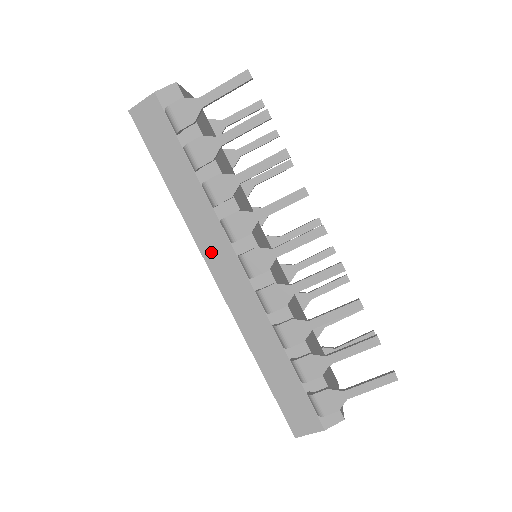
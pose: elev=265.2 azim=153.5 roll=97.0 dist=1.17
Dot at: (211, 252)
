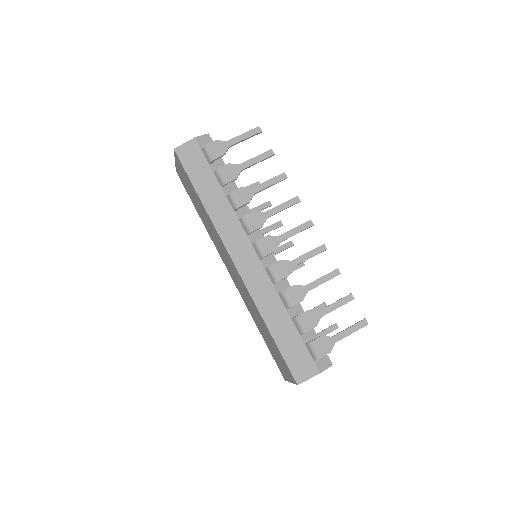
Dot at: (232, 243)
